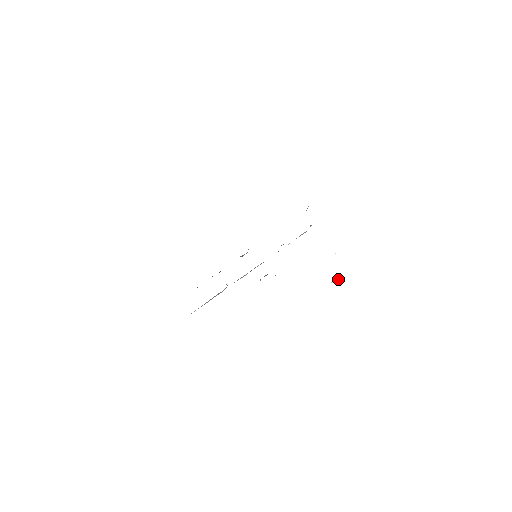
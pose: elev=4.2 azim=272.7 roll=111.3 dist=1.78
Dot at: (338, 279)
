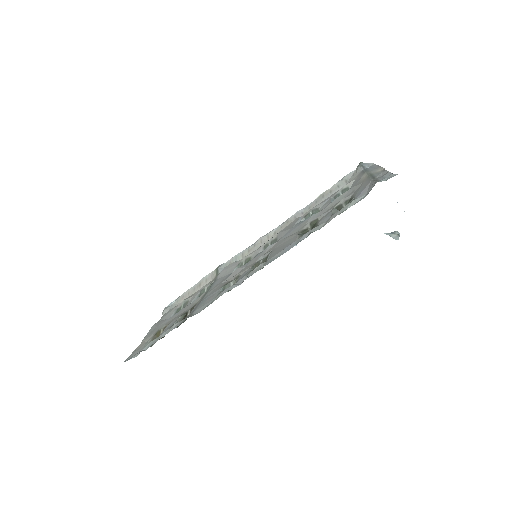
Dot at: (397, 234)
